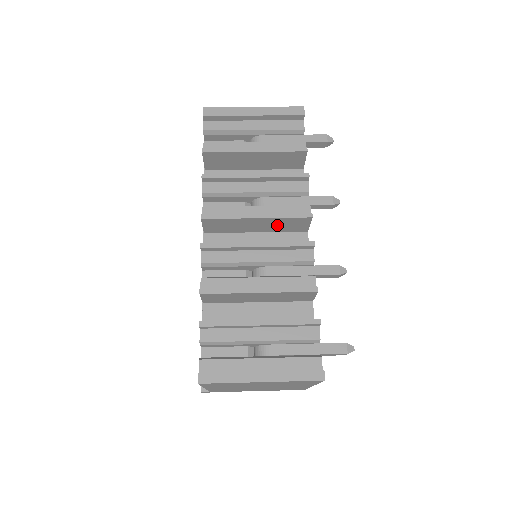
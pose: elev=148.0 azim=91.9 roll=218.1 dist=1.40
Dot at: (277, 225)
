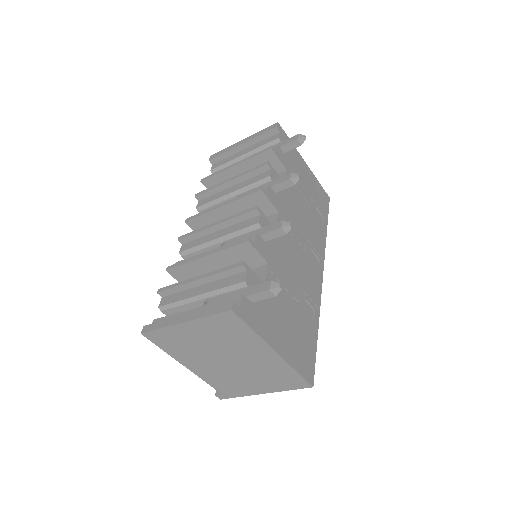
Dot at: occluded
